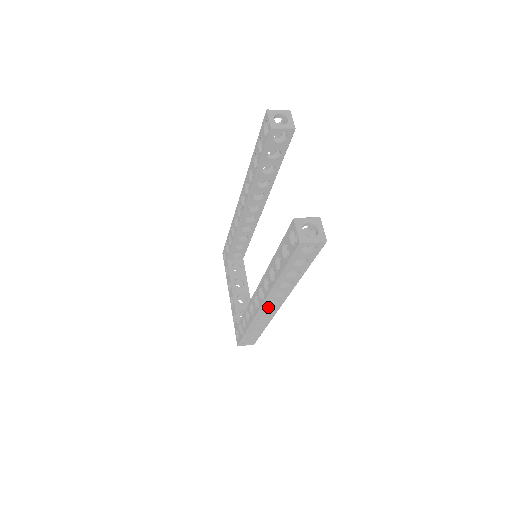
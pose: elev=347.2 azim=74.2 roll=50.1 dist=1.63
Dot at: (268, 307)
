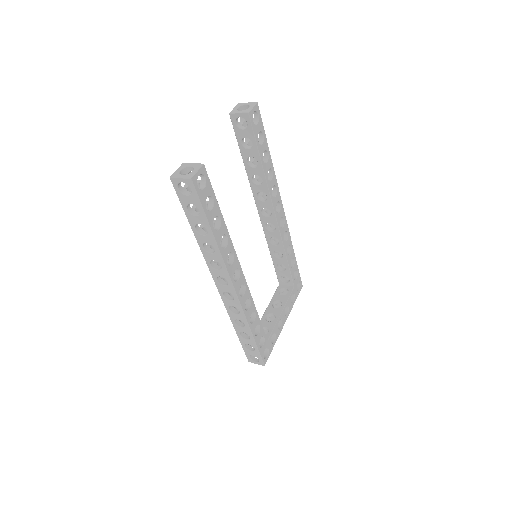
Dot at: (223, 288)
